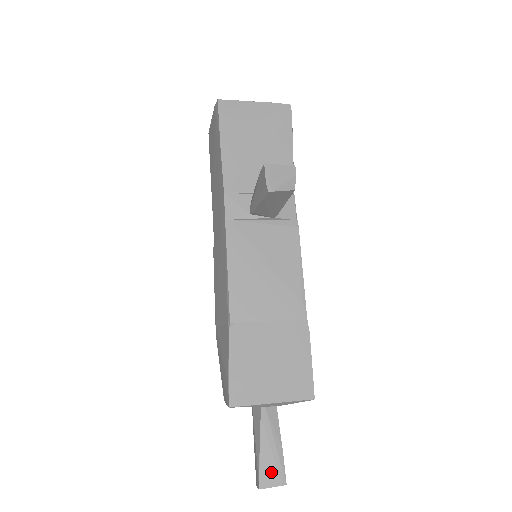
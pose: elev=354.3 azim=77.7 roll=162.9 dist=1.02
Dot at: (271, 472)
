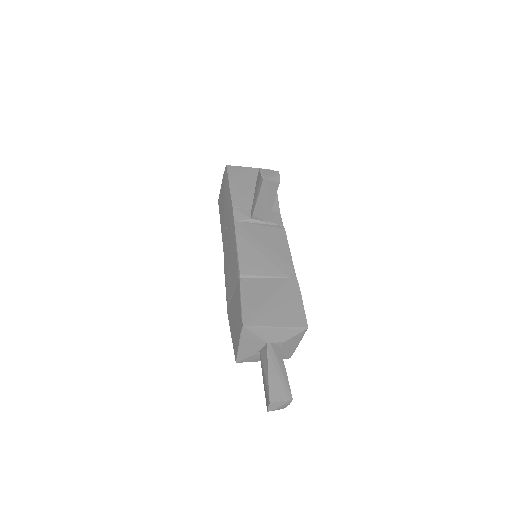
Dot at: (279, 389)
